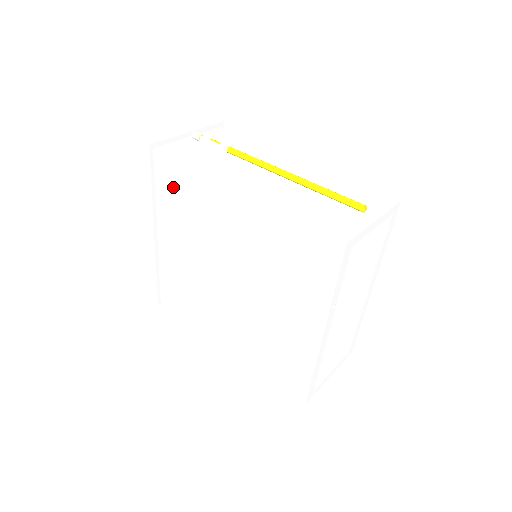
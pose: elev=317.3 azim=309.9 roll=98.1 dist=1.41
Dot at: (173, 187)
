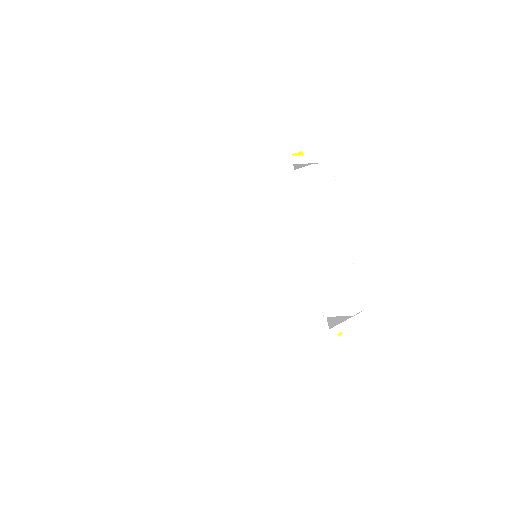
Dot at: (181, 219)
